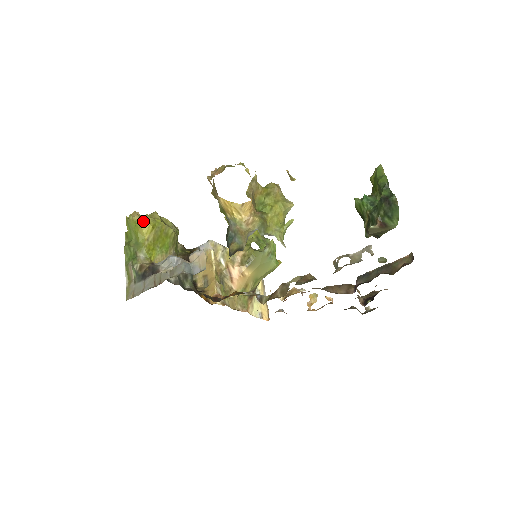
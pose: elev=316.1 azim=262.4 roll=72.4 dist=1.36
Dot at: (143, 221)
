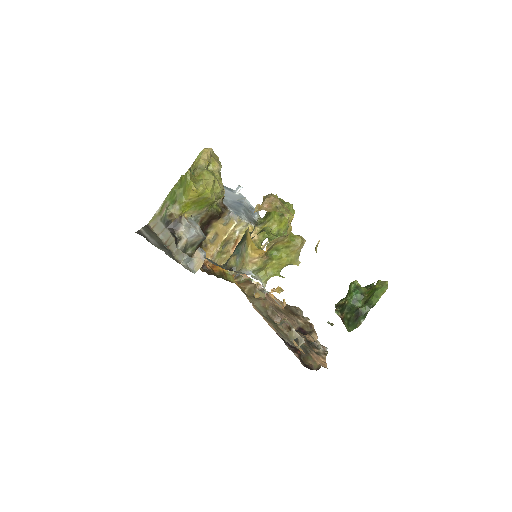
Dot at: (194, 189)
